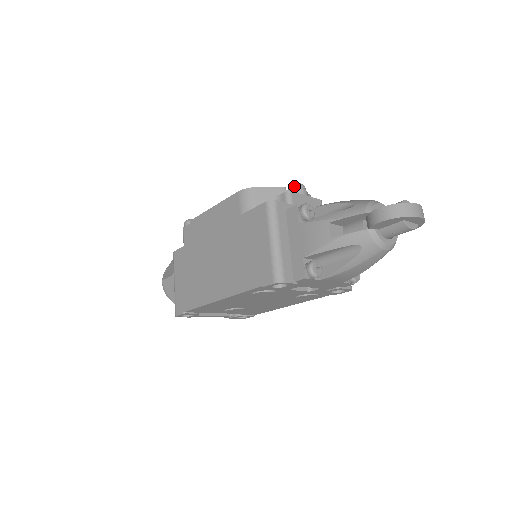
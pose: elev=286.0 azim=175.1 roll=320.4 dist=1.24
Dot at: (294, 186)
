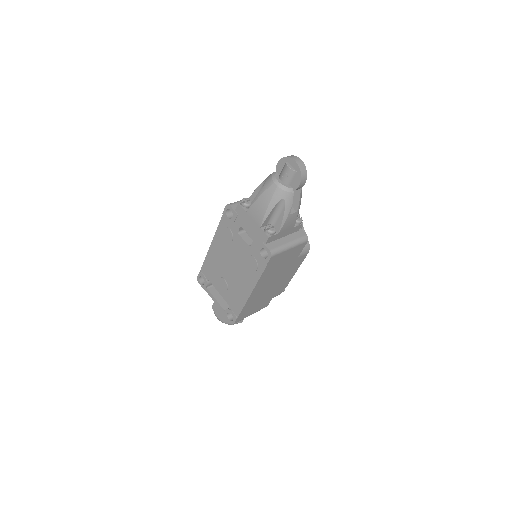
Dot at: occluded
